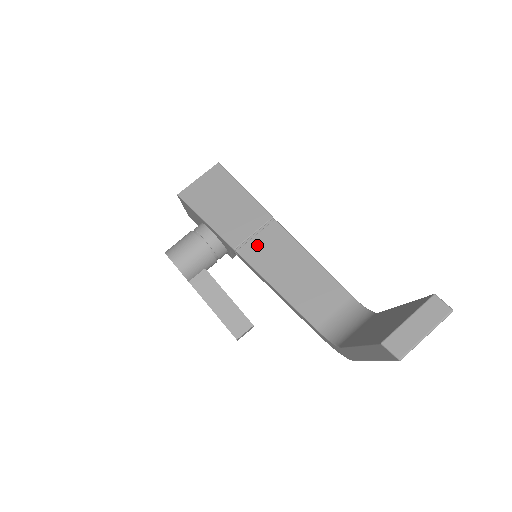
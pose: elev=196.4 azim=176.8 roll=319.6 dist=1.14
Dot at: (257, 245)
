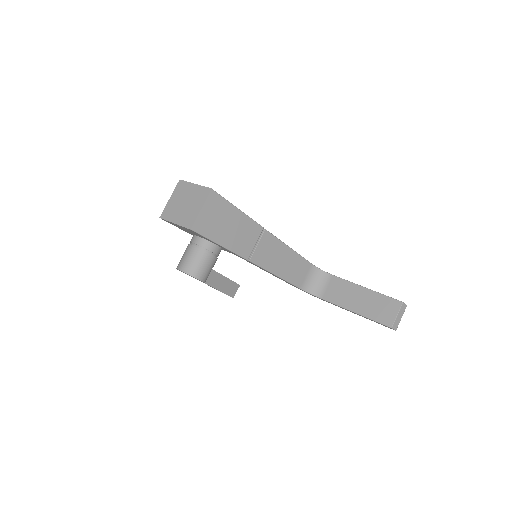
Dot at: (260, 252)
